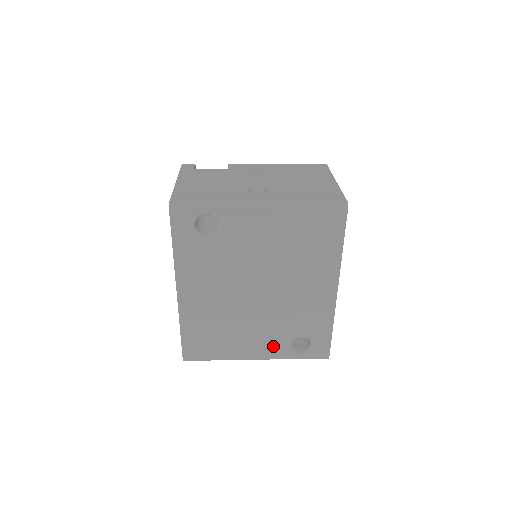
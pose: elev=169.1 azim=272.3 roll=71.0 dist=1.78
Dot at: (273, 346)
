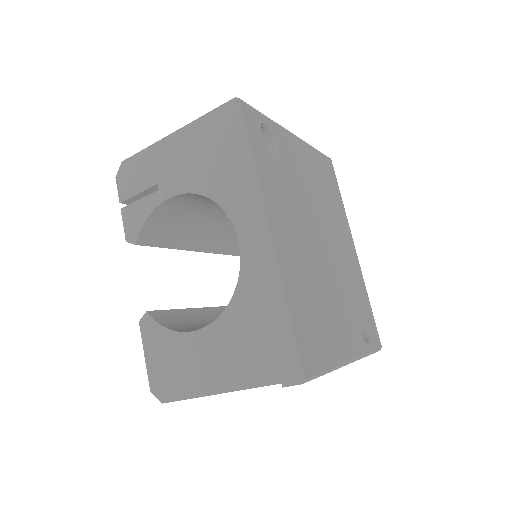
Dot at: (353, 332)
